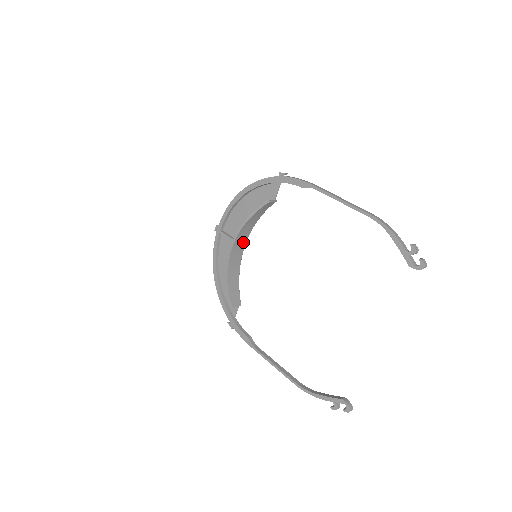
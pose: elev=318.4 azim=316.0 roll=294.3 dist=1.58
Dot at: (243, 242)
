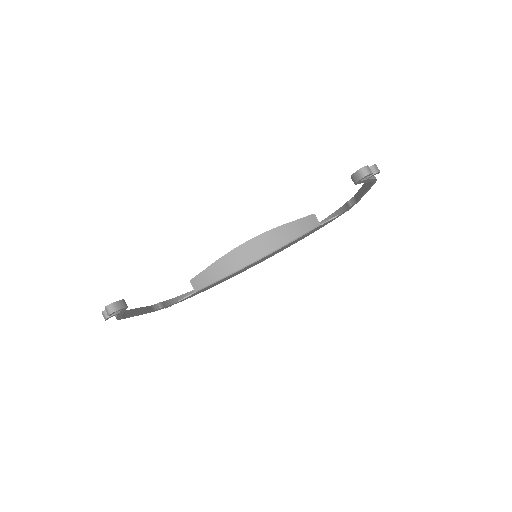
Dot at: (262, 251)
